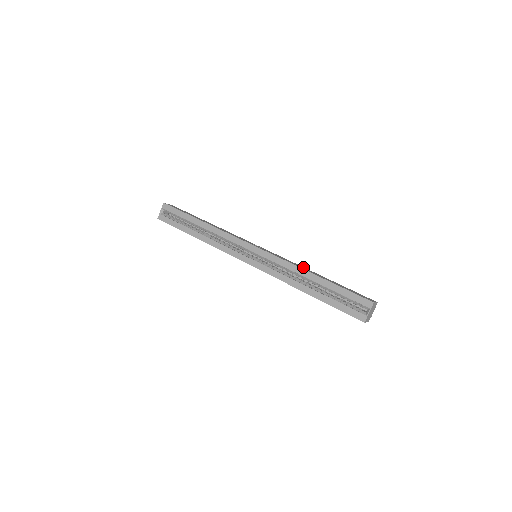
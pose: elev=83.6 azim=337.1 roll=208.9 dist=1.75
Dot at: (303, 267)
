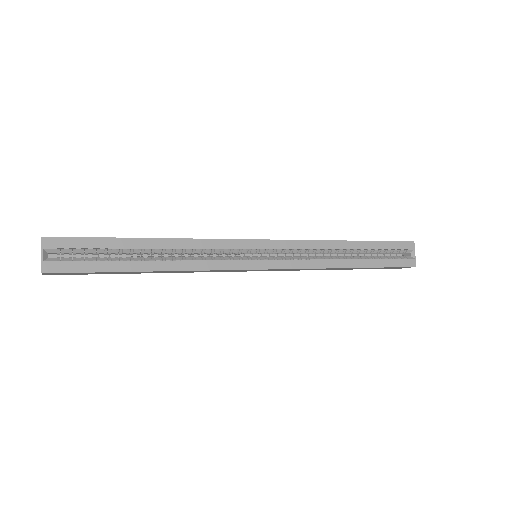
Dot at: occluded
